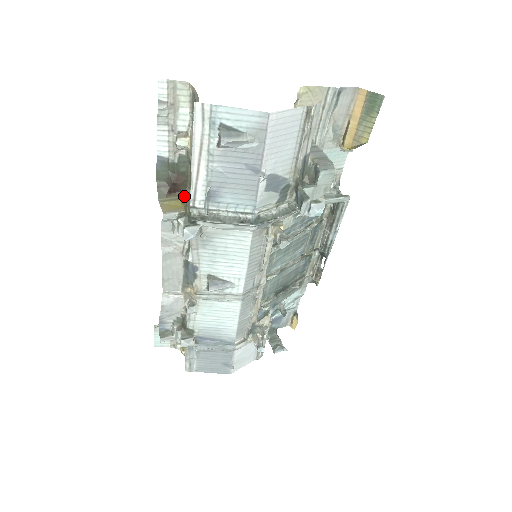
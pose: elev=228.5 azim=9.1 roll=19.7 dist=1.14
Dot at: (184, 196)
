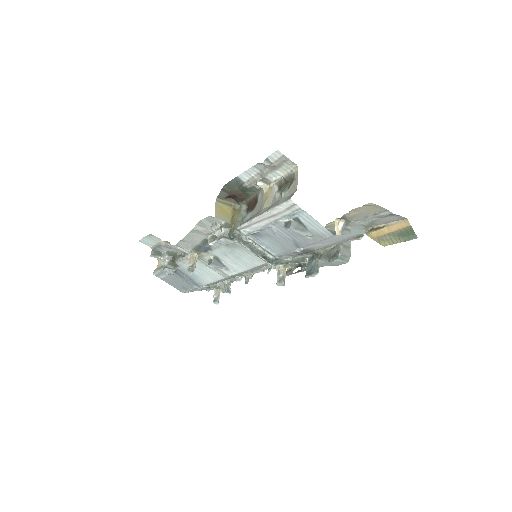
Dot at: (236, 205)
